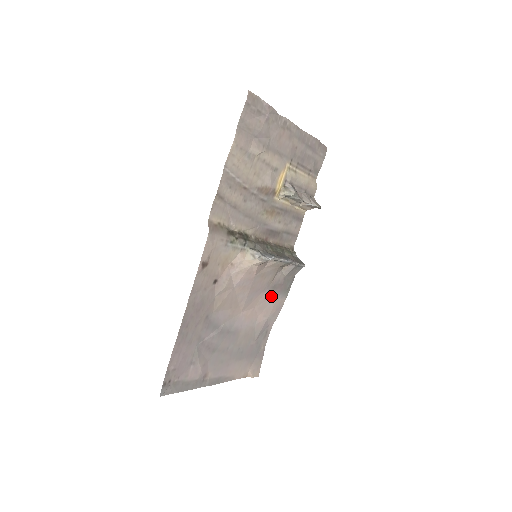
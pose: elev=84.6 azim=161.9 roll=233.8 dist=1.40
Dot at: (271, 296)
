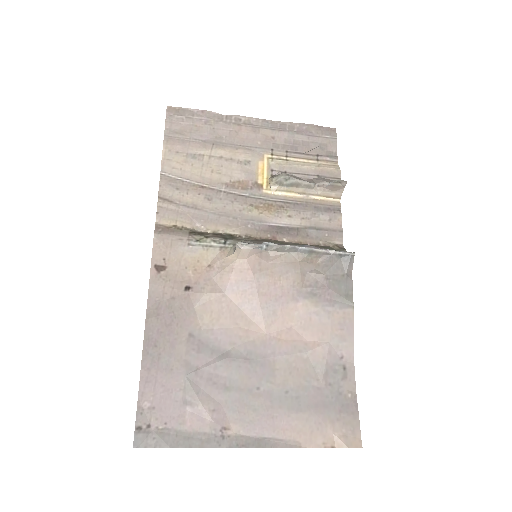
Dot at: (317, 308)
